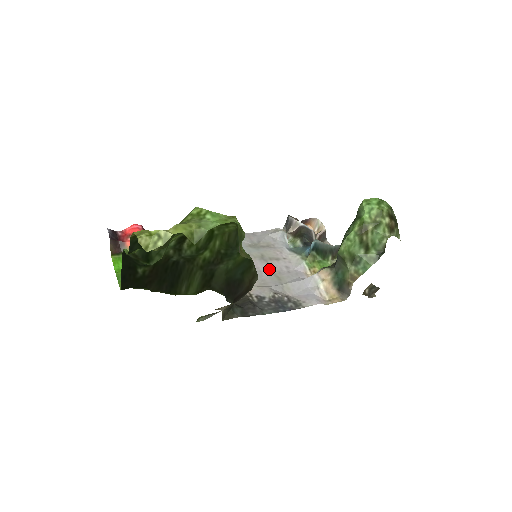
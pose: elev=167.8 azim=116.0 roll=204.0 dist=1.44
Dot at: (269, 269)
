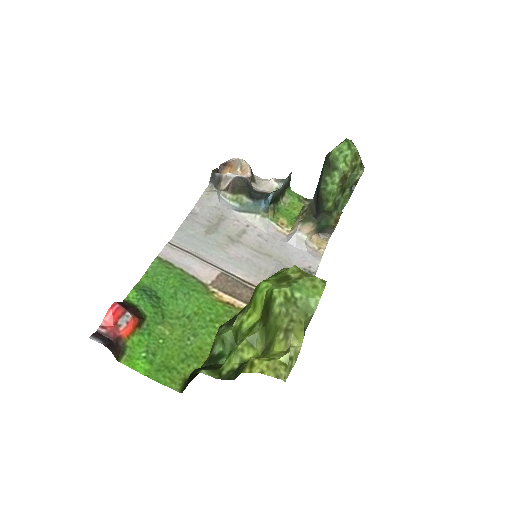
Dot at: (251, 250)
